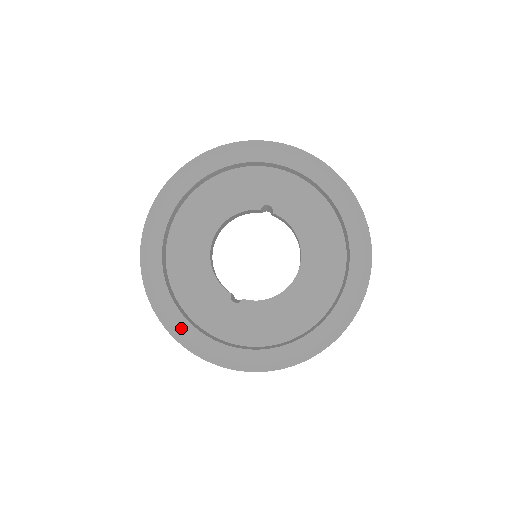
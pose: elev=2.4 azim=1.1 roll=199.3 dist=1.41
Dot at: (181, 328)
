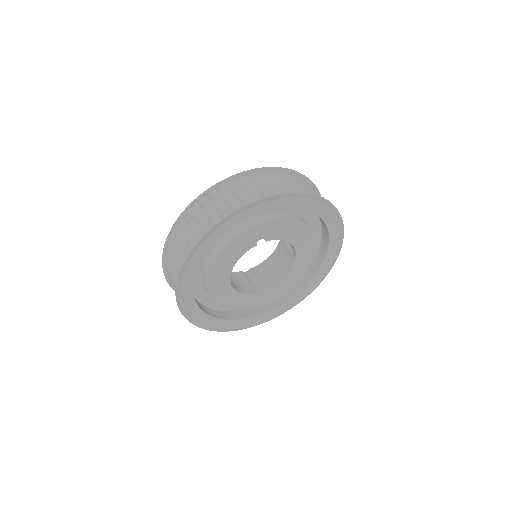
Dot at: (234, 325)
